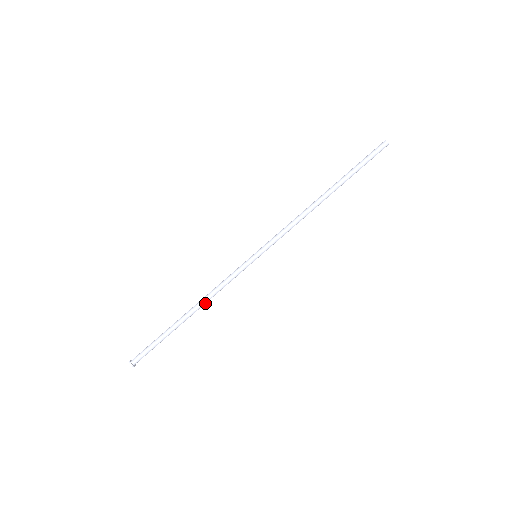
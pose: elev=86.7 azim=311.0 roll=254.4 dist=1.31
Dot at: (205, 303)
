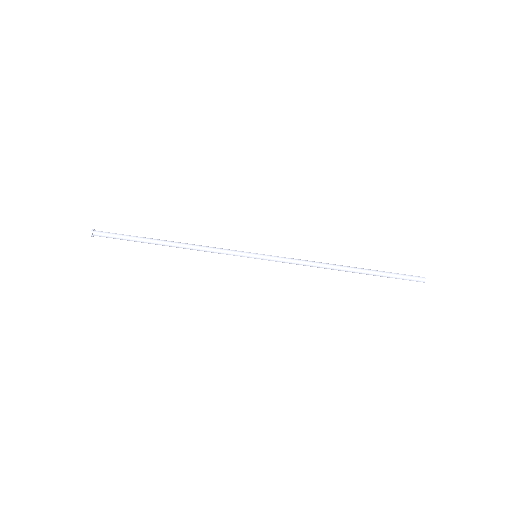
Dot at: (188, 248)
